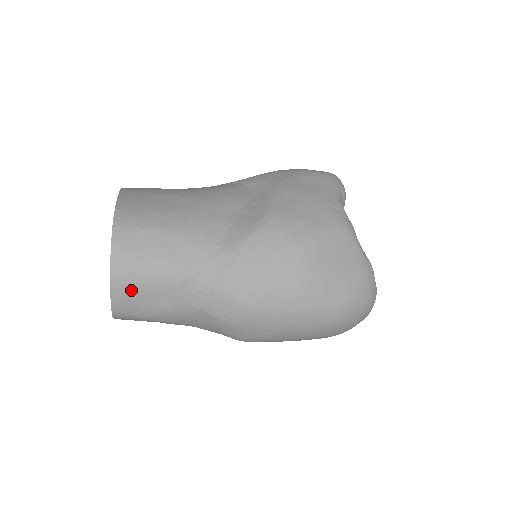
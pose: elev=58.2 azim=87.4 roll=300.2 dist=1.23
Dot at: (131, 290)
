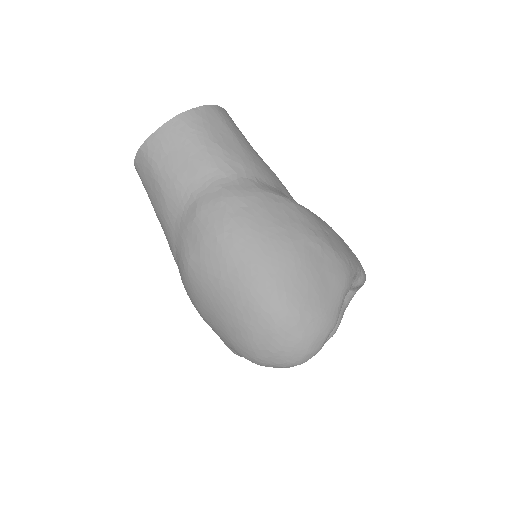
Dot at: (176, 136)
